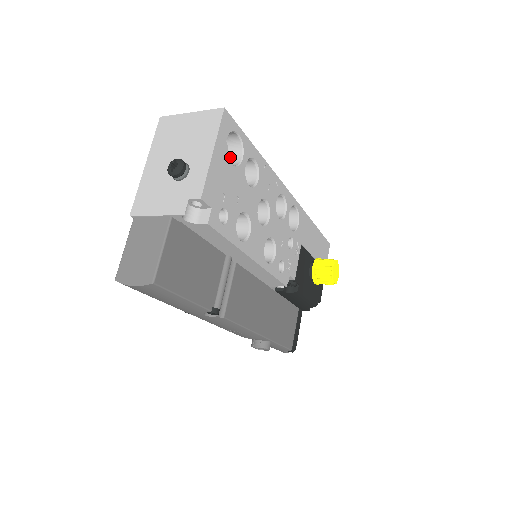
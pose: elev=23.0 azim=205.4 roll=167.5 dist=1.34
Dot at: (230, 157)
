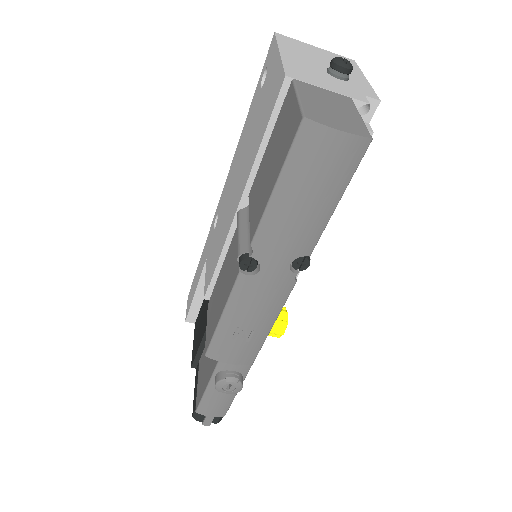
Dot at: occluded
